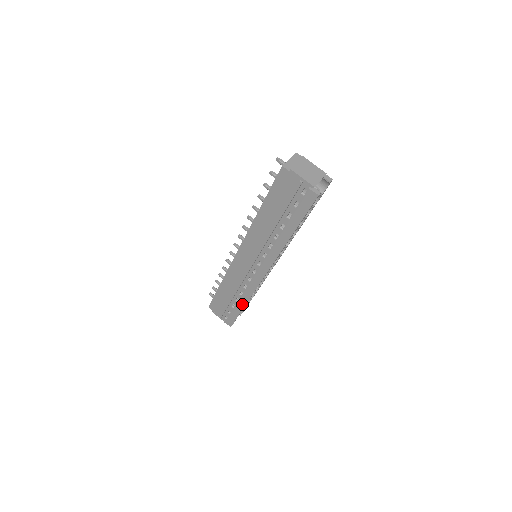
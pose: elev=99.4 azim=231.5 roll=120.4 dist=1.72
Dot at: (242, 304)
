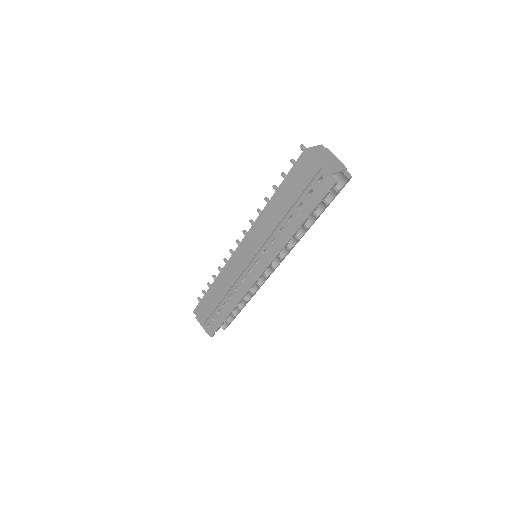
Dot at: (229, 309)
